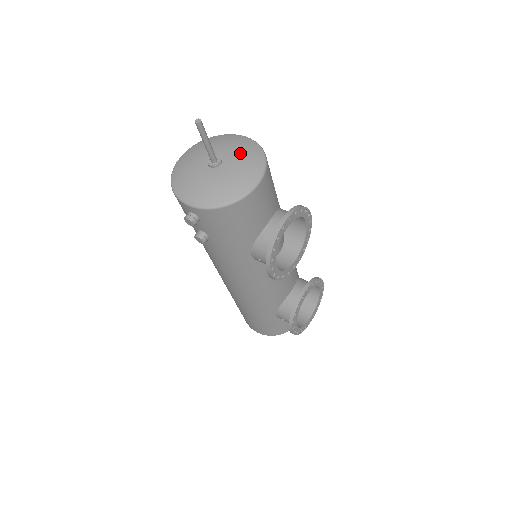
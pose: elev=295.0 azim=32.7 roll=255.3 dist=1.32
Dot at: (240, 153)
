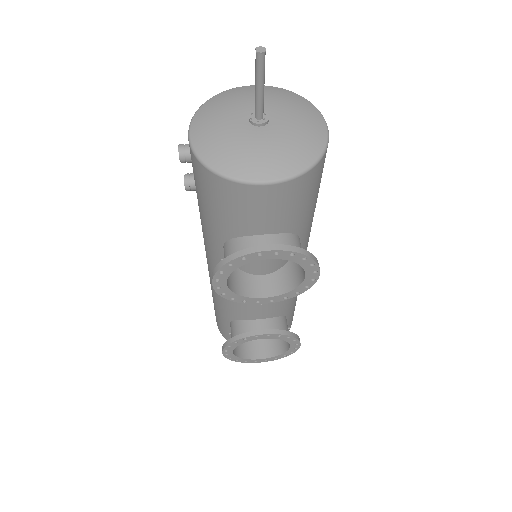
Dot at: (293, 135)
